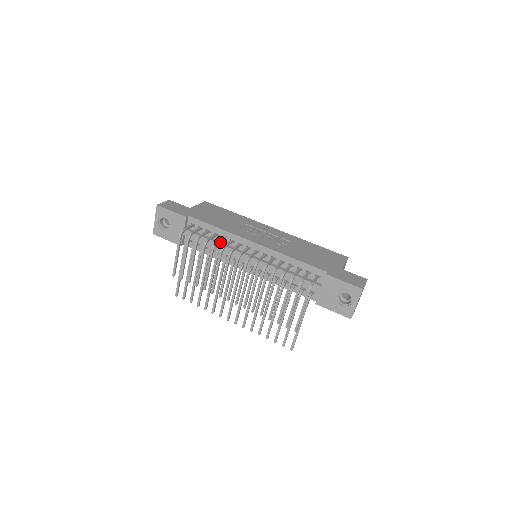
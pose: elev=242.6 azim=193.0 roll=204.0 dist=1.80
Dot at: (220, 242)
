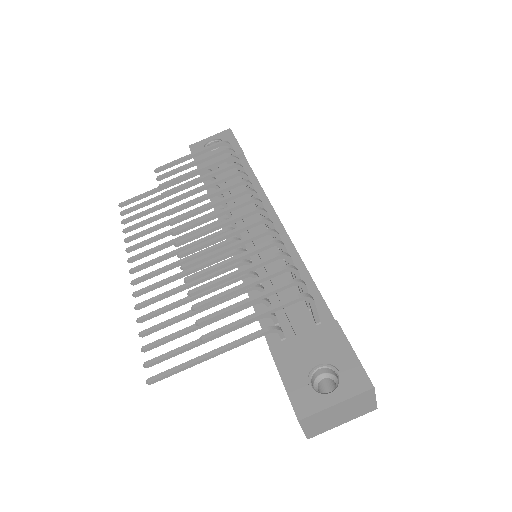
Dot at: (244, 197)
